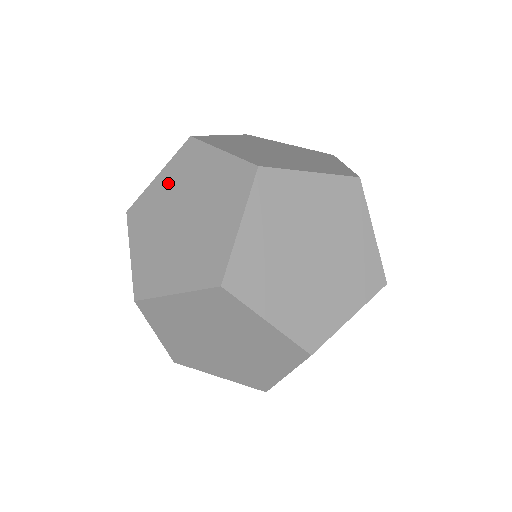
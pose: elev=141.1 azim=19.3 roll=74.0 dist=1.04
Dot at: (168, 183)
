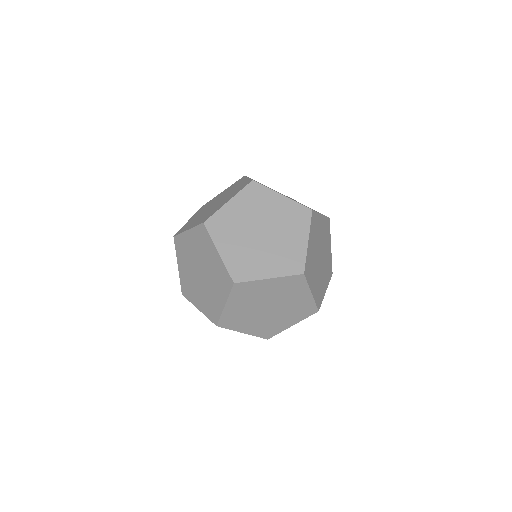
Dot at: (222, 193)
